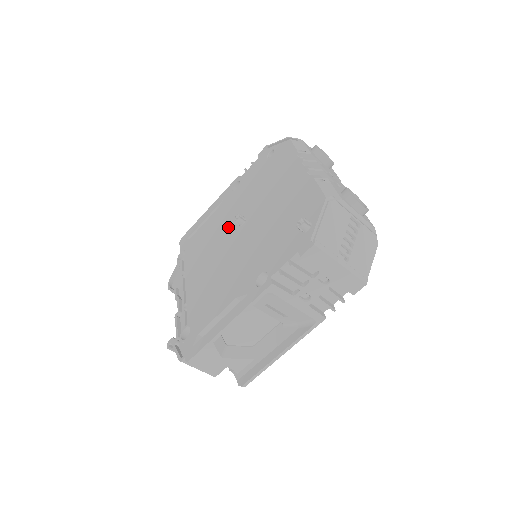
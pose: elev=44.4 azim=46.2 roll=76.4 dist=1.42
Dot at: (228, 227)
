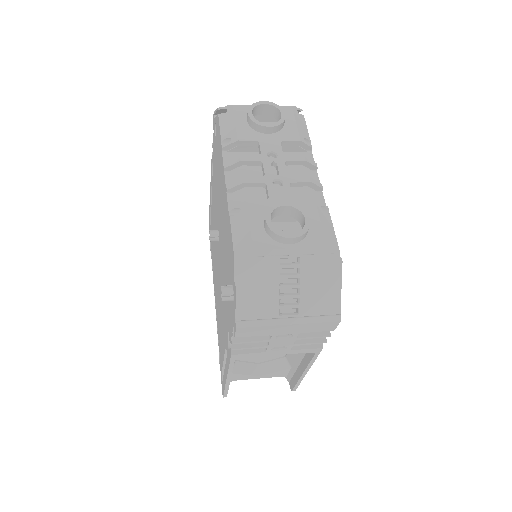
Dot at: occluded
